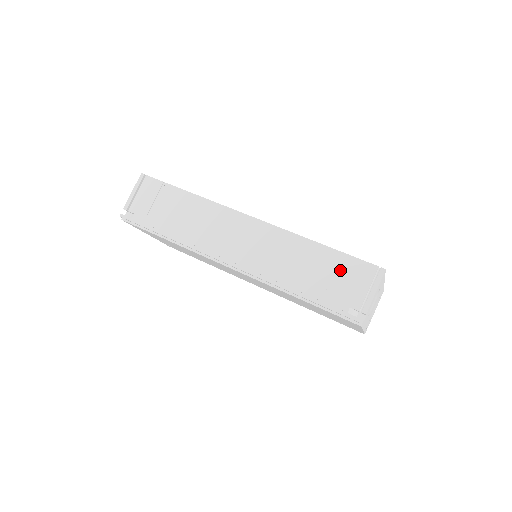
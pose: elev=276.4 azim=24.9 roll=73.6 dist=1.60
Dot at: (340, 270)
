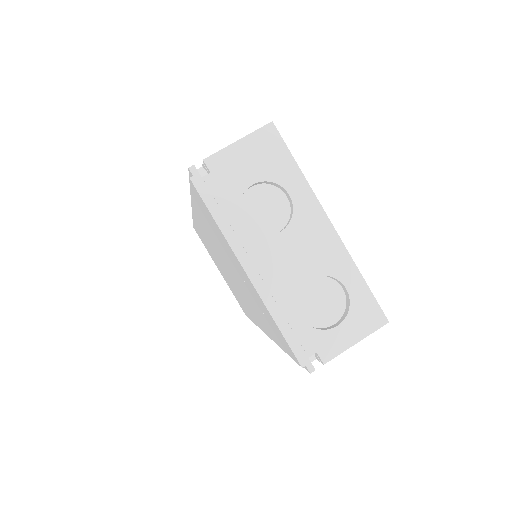
Dot at: occluded
